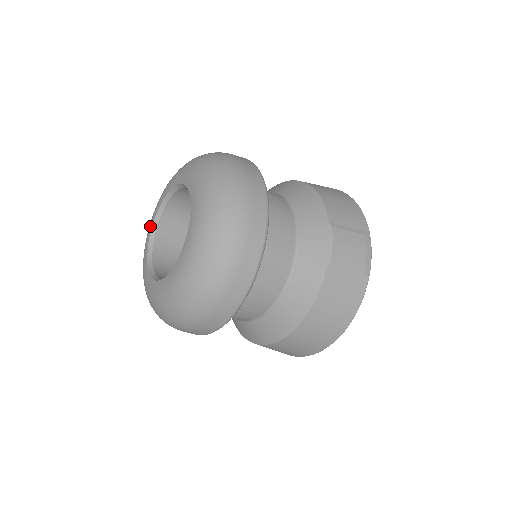
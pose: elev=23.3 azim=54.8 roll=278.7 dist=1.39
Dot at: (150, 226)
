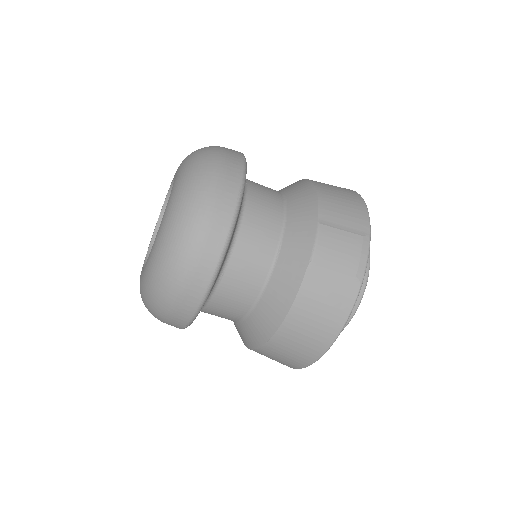
Dot at: occluded
